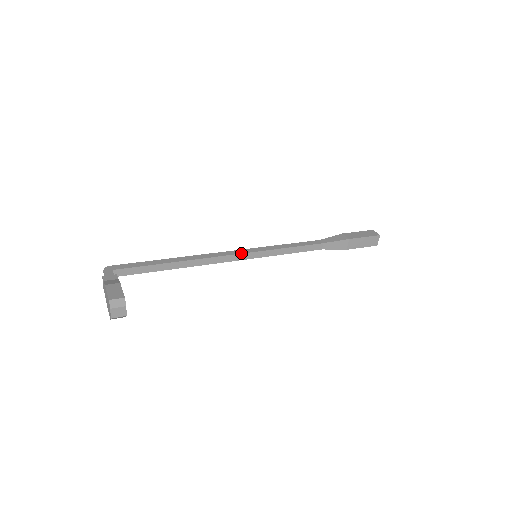
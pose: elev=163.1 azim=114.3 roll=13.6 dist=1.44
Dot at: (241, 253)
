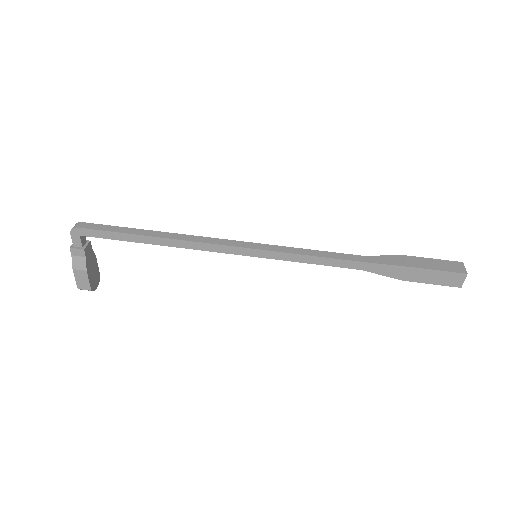
Dot at: (235, 254)
